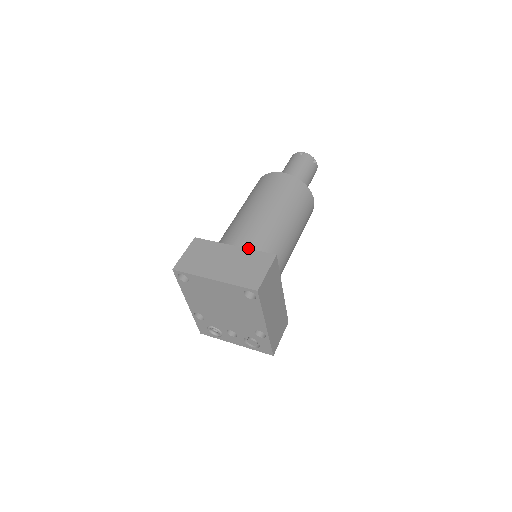
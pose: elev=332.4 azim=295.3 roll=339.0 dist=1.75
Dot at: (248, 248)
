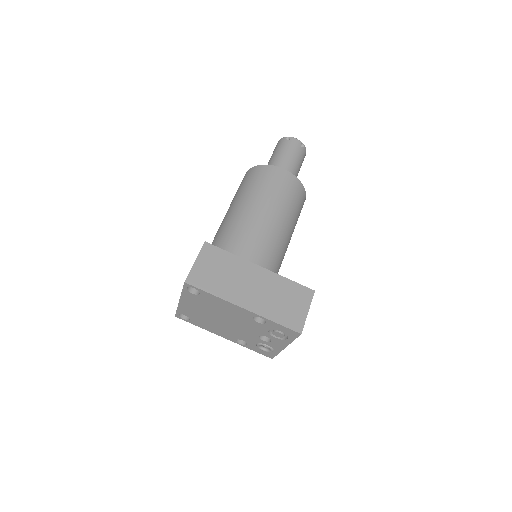
Dot at: occluded
